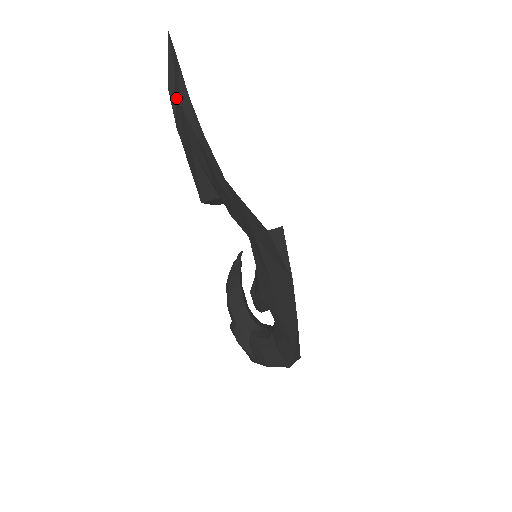
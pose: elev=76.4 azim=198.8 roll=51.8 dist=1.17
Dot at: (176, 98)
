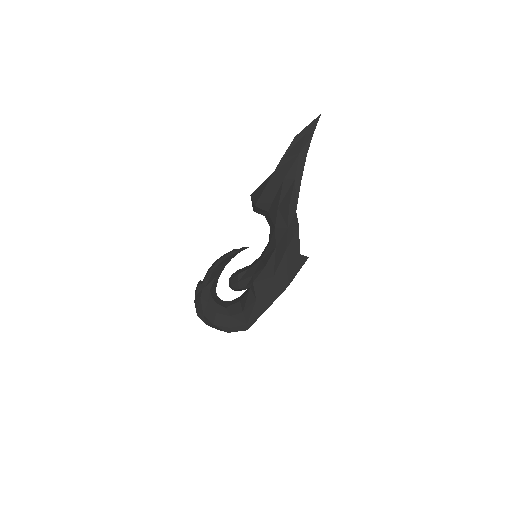
Dot at: (296, 146)
